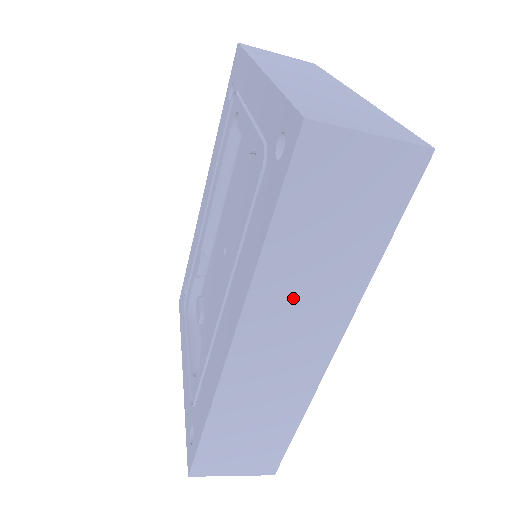
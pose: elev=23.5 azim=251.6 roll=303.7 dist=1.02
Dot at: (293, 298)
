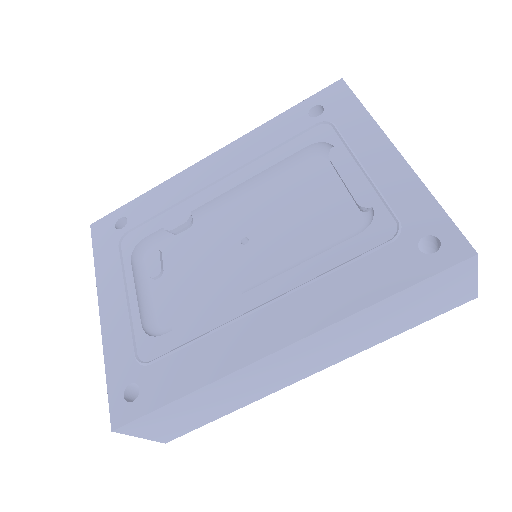
Dot at: (343, 337)
